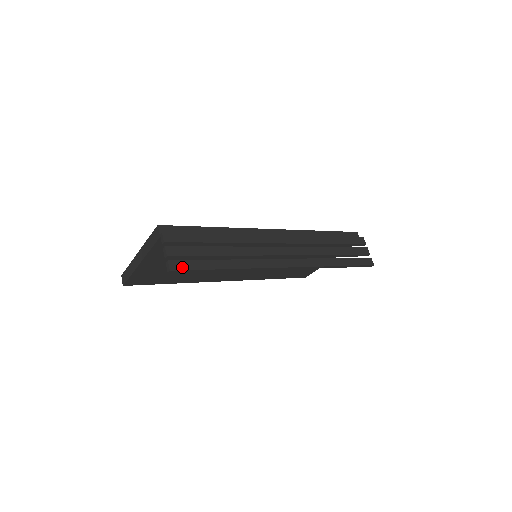
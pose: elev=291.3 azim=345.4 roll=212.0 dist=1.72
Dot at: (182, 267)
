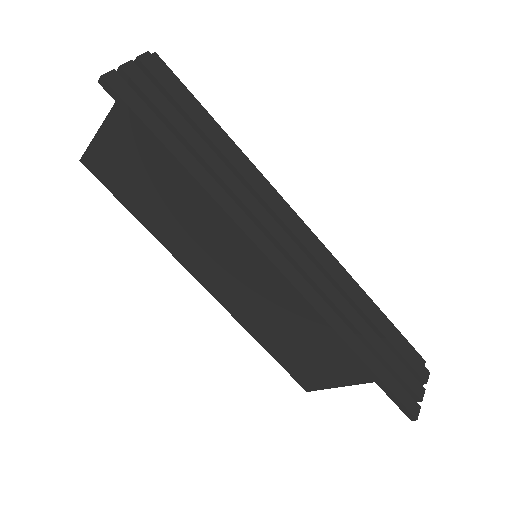
Dot at: (123, 93)
